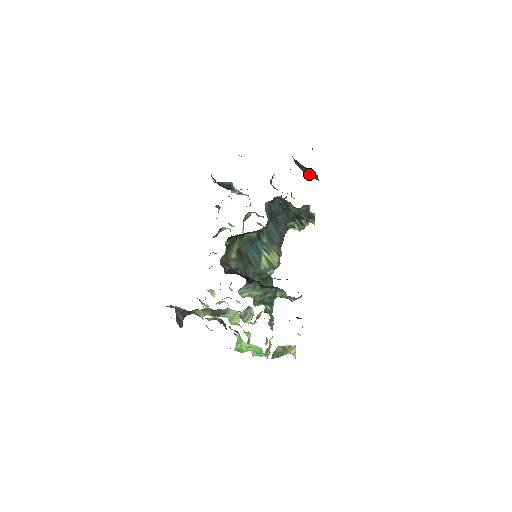
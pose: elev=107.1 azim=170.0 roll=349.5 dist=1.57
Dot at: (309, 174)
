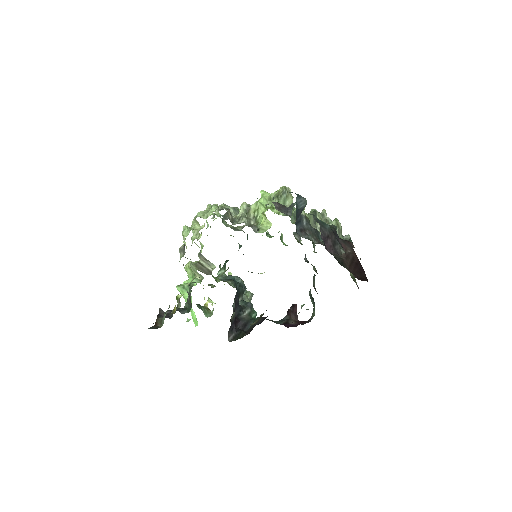
Dot at: occluded
